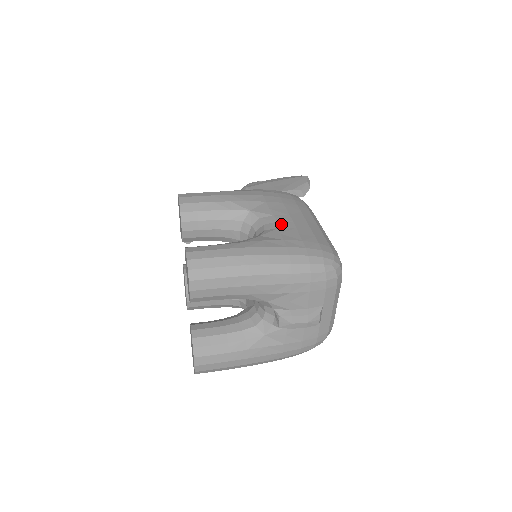
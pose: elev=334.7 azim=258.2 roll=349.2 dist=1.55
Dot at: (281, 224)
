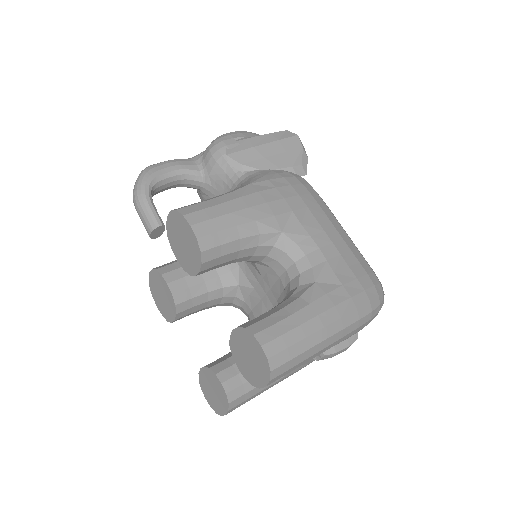
Dot at: (325, 253)
